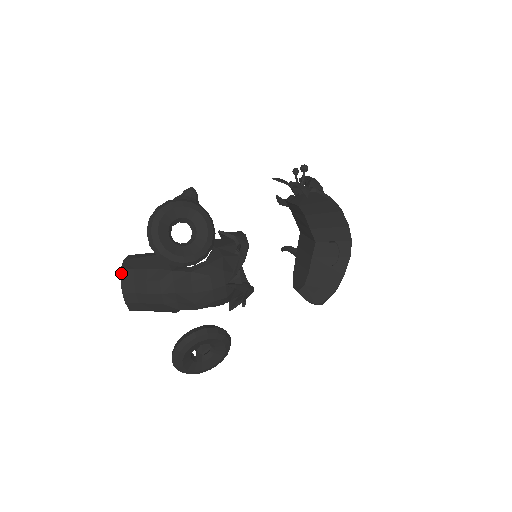
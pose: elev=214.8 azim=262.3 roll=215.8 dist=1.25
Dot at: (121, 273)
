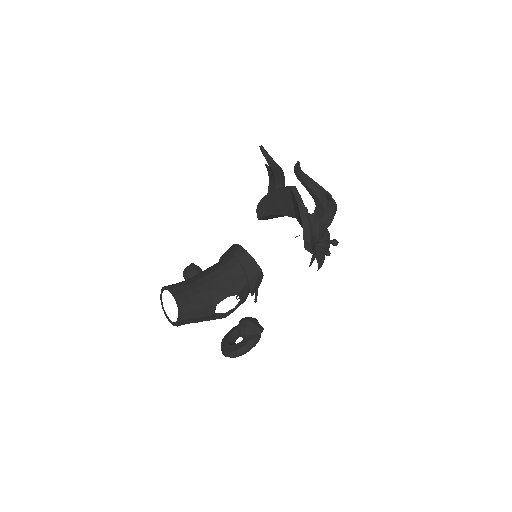
Dot at: (177, 326)
